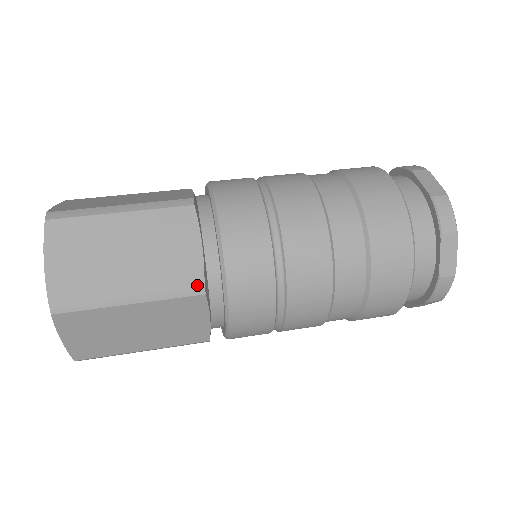
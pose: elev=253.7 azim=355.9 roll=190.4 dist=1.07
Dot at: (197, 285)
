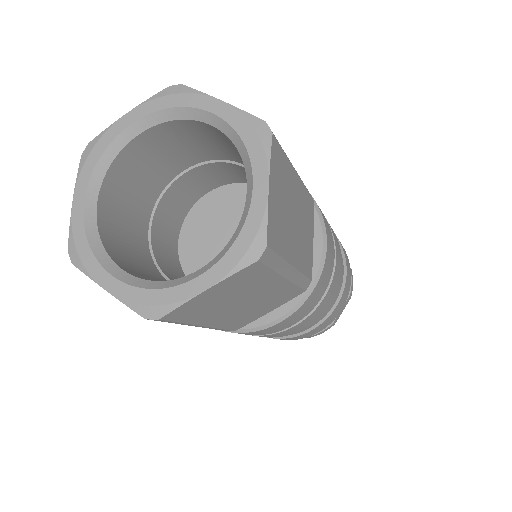
Dot at: (310, 280)
